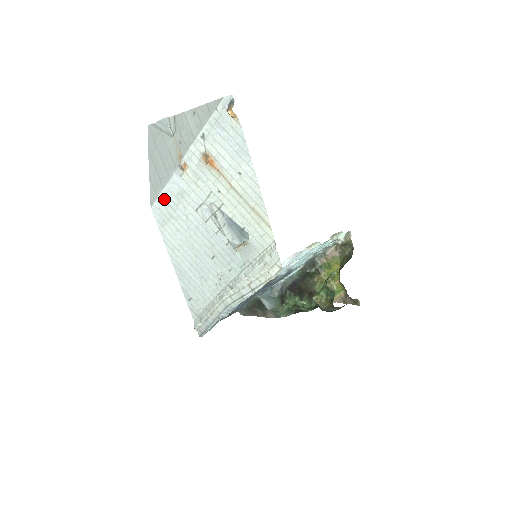
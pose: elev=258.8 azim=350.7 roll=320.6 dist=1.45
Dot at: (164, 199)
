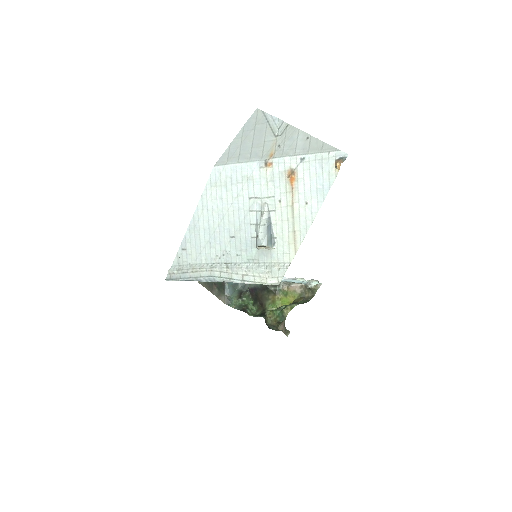
Dot at: (231, 170)
